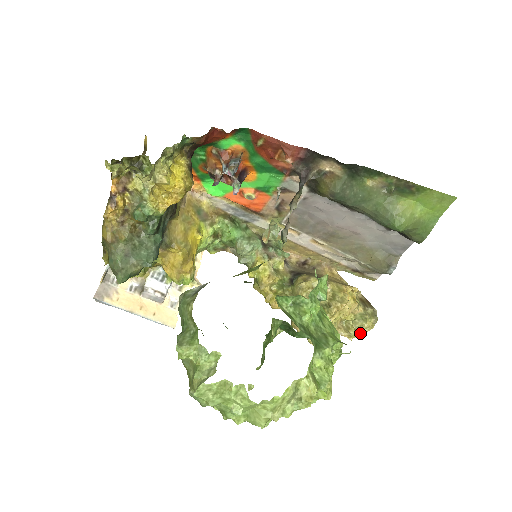
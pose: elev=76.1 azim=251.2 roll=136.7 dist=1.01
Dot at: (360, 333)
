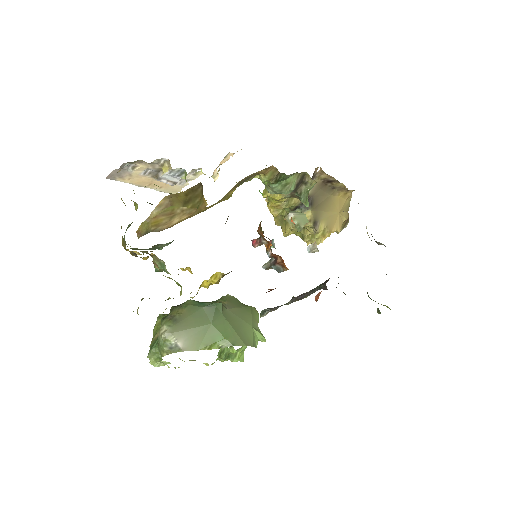
Dot at: occluded
